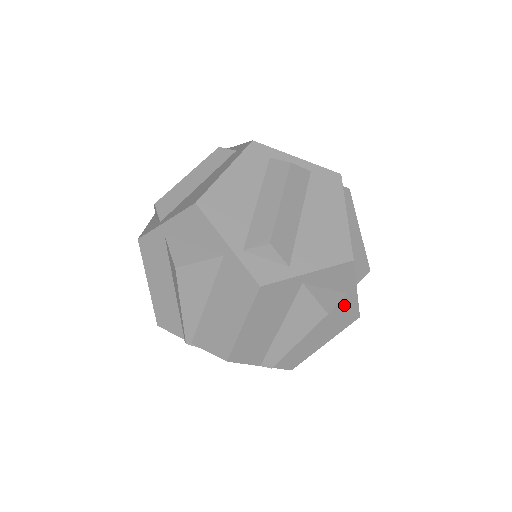
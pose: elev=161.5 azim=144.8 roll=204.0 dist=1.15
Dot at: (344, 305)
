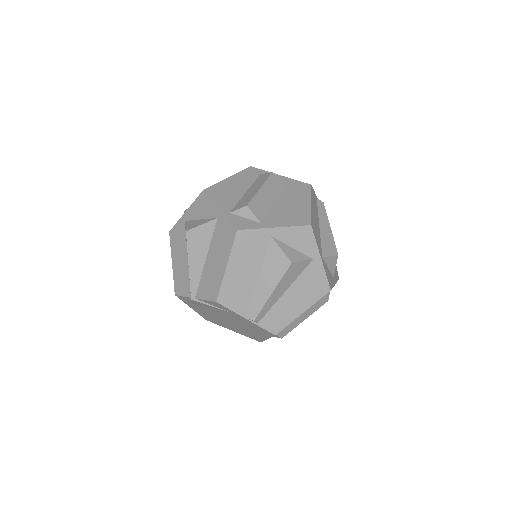
Dot at: (312, 271)
